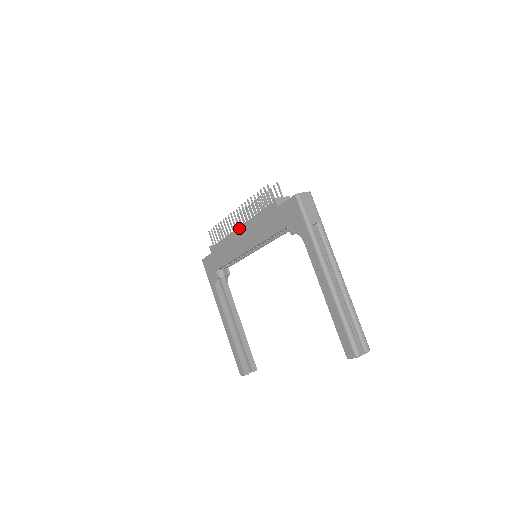
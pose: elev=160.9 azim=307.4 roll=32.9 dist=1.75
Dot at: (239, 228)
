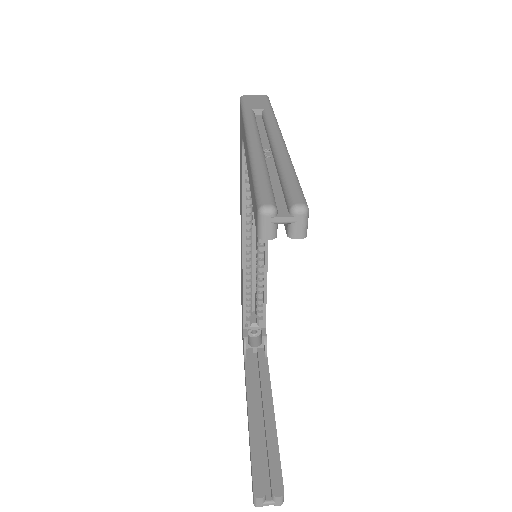
Dot at: occluded
